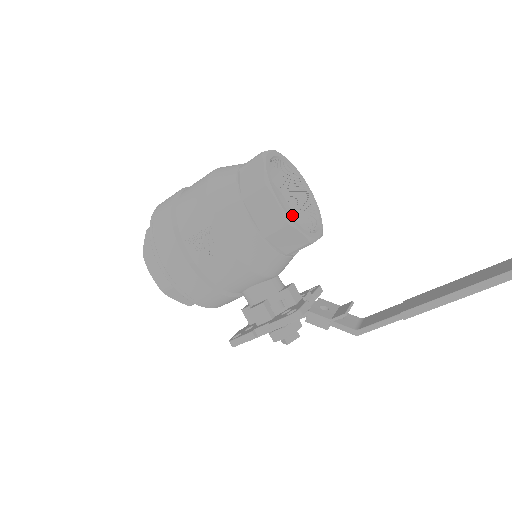
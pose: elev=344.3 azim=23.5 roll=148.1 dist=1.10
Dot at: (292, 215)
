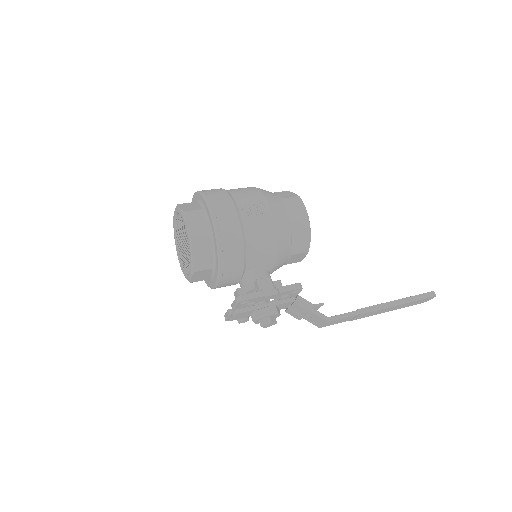
Dot at: occluded
